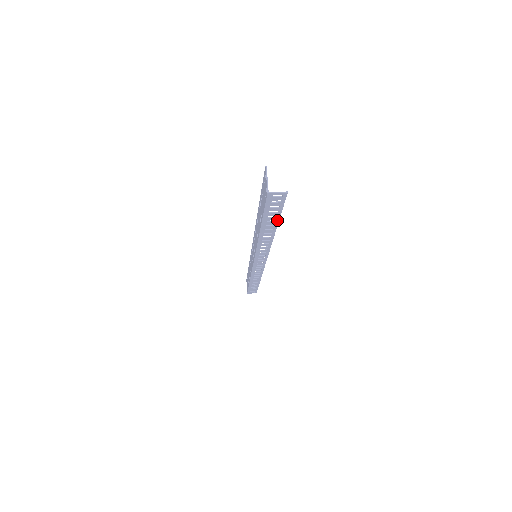
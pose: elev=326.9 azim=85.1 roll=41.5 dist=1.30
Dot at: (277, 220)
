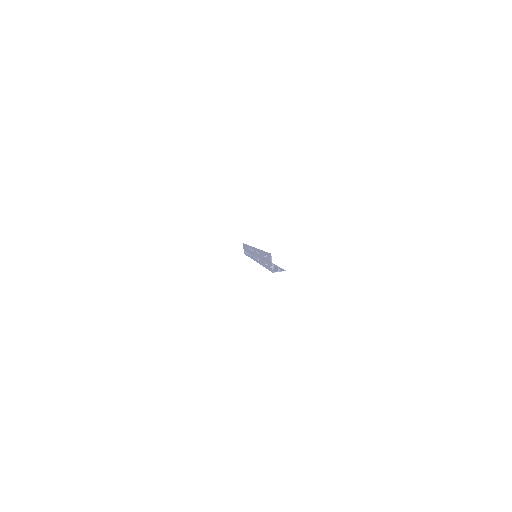
Dot at: occluded
